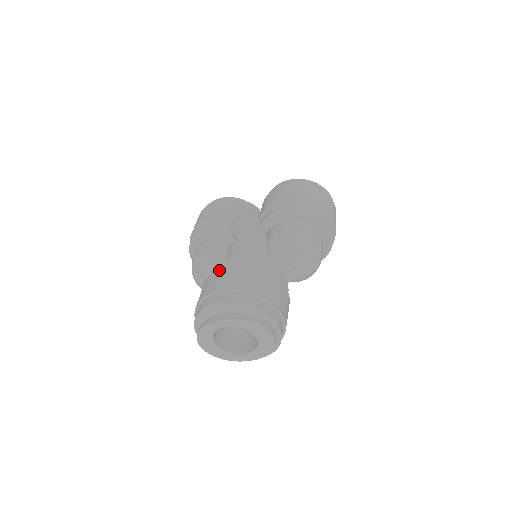
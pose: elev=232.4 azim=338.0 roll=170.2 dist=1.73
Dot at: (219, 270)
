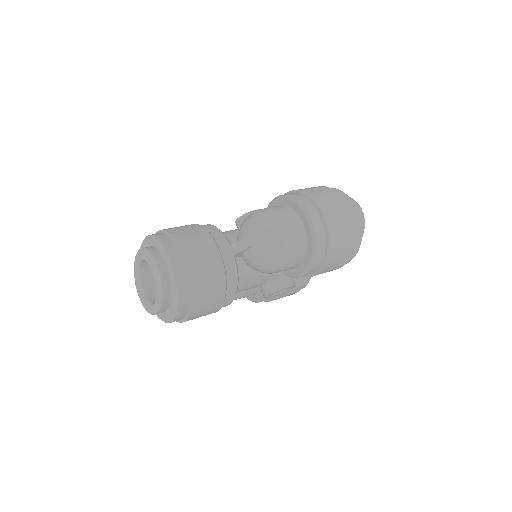
Dot at: occluded
